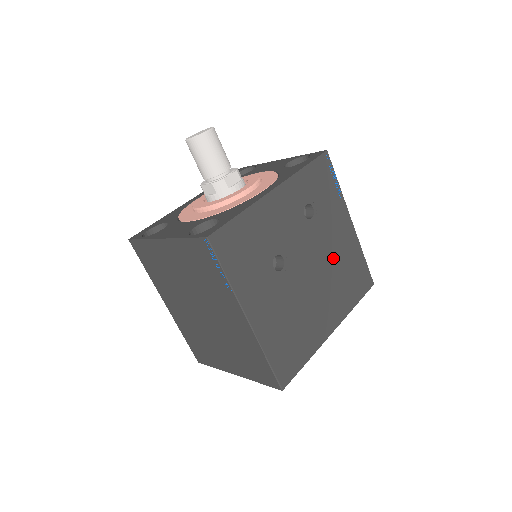
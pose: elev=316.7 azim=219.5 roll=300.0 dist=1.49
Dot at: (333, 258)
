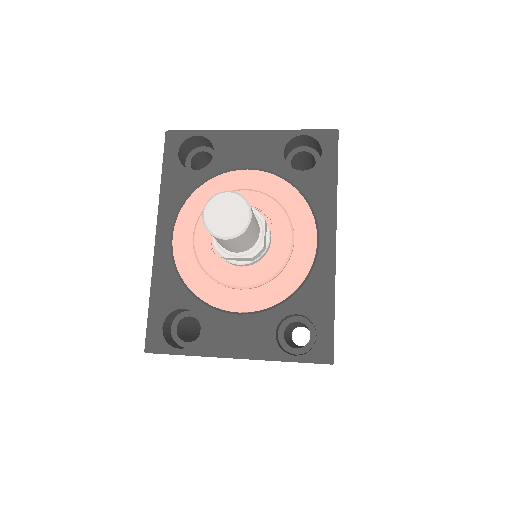
Dot at: occluded
